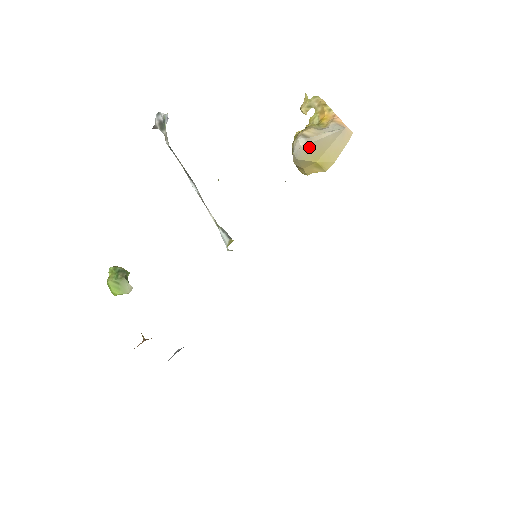
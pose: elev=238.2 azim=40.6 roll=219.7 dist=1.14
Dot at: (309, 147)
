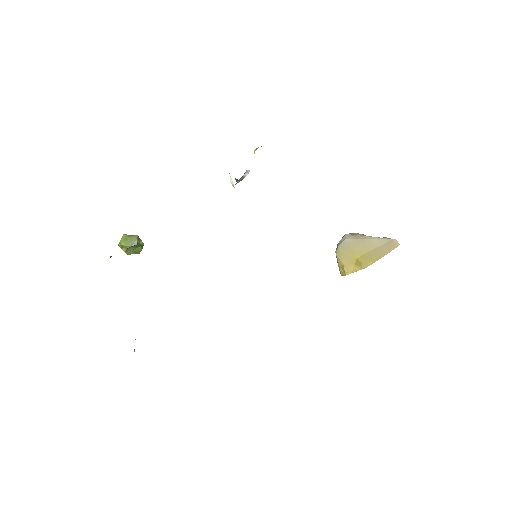
Dot at: (354, 242)
